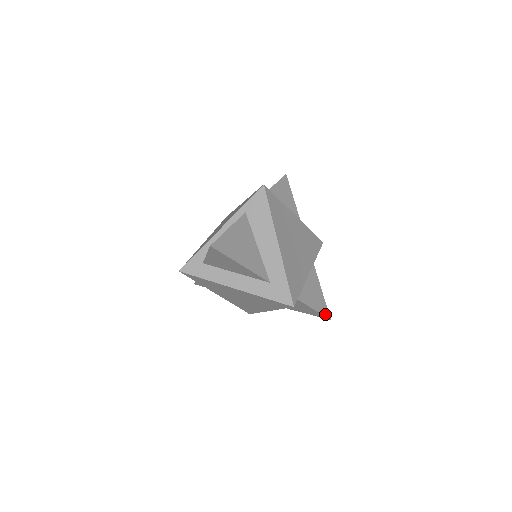
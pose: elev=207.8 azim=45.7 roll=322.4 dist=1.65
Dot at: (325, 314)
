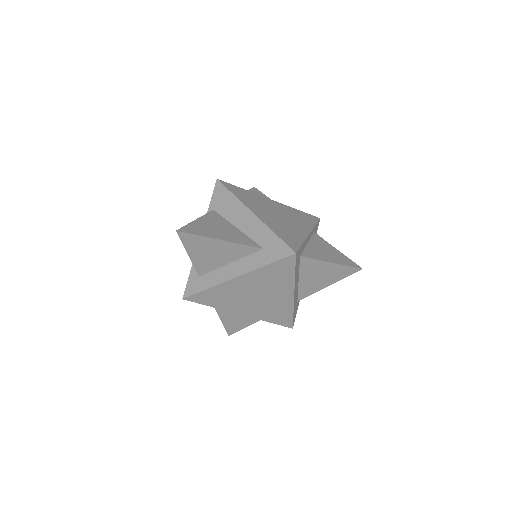
Dot at: (352, 265)
